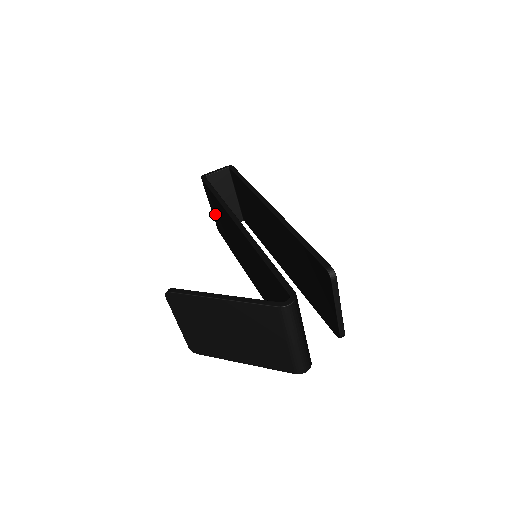
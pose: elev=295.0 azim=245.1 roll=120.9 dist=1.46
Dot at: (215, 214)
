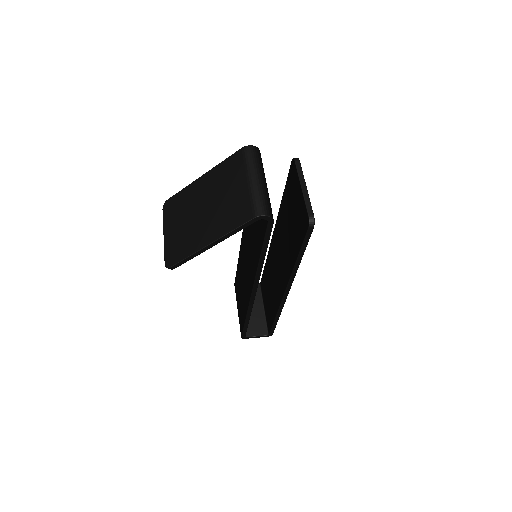
Dot at: (239, 305)
